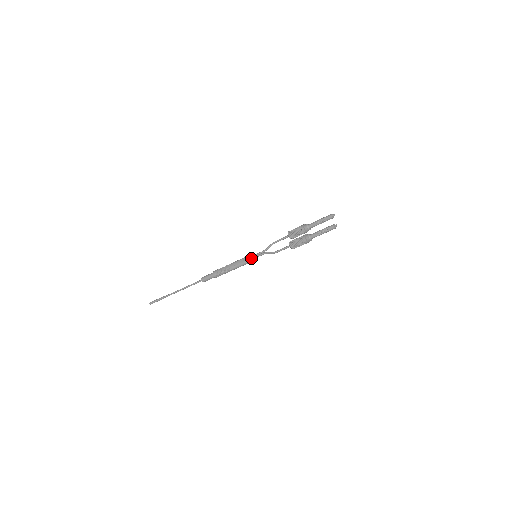
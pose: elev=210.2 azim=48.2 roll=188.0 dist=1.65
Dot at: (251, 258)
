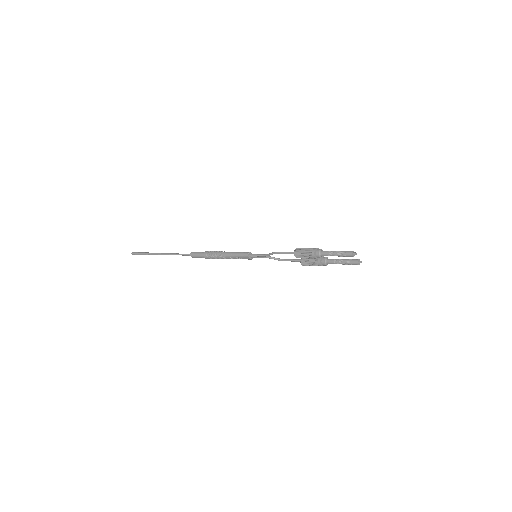
Dot at: (251, 258)
